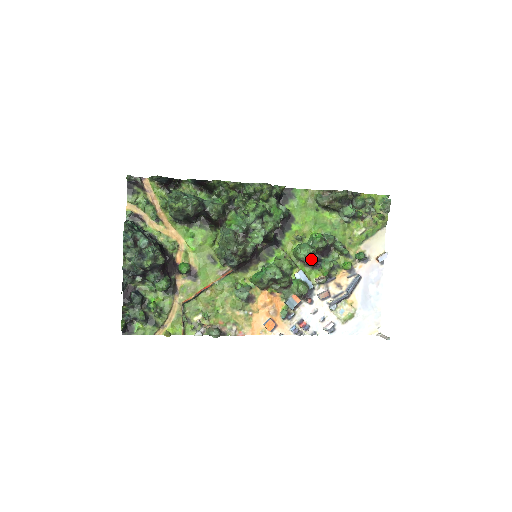
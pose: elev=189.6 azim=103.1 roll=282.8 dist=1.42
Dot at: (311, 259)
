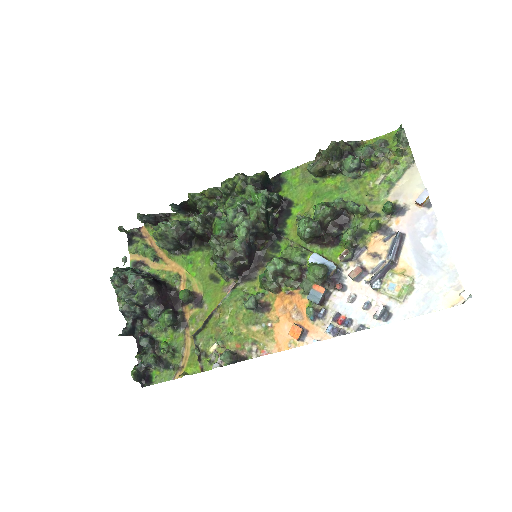
Dot at: (323, 236)
